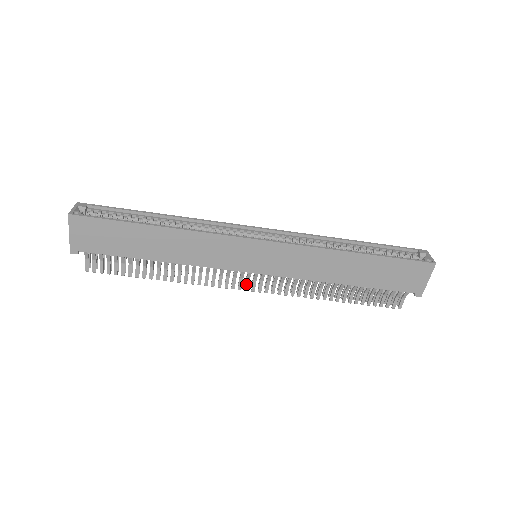
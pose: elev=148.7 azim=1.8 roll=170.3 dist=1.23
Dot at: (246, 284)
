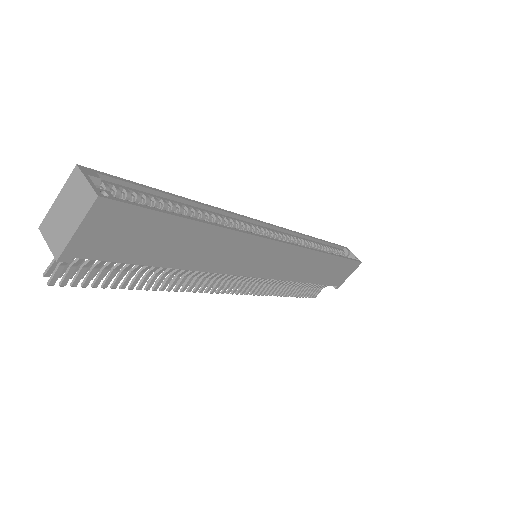
Dot at: (232, 287)
